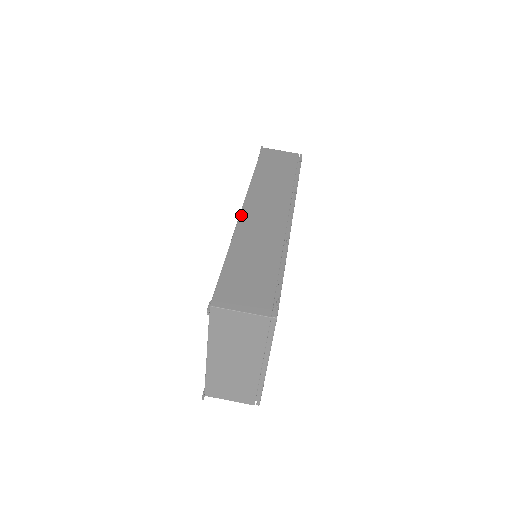
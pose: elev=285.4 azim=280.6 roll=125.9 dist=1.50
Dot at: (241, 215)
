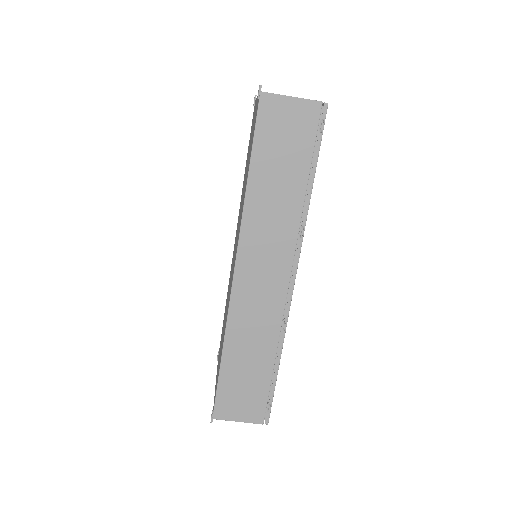
Dot at: (233, 290)
